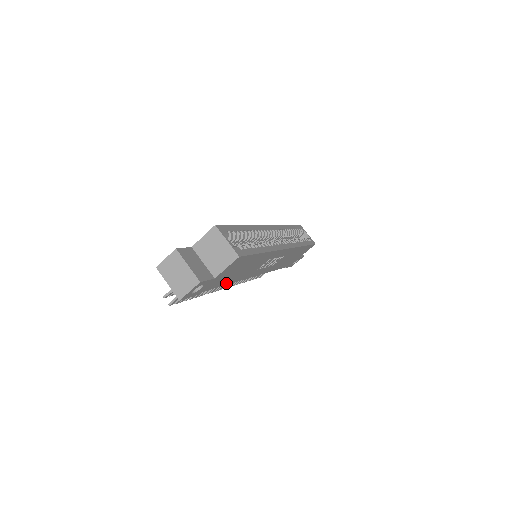
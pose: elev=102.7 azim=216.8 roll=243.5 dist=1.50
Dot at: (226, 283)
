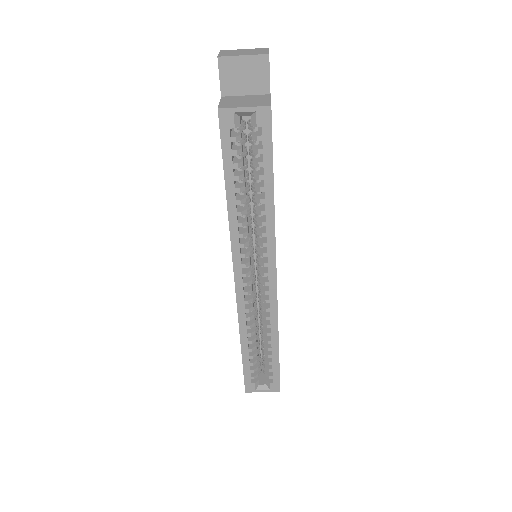
Dot at: occluded
